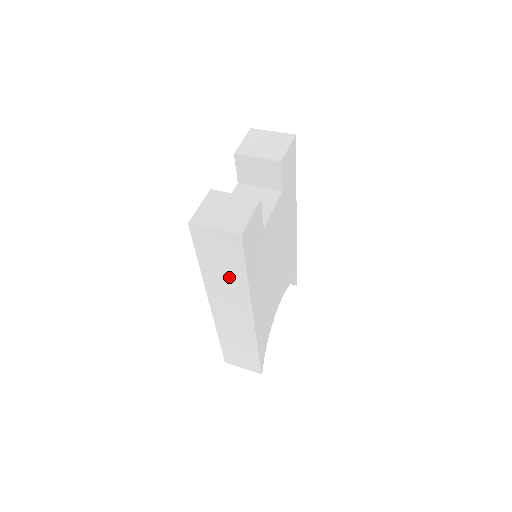
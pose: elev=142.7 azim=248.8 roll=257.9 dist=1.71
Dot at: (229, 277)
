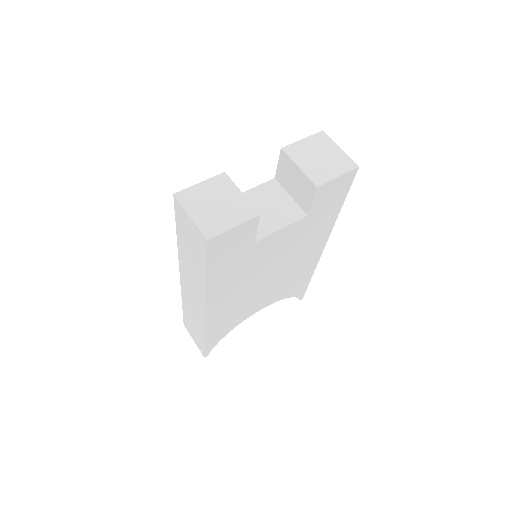
Dot at: (194, 265)
